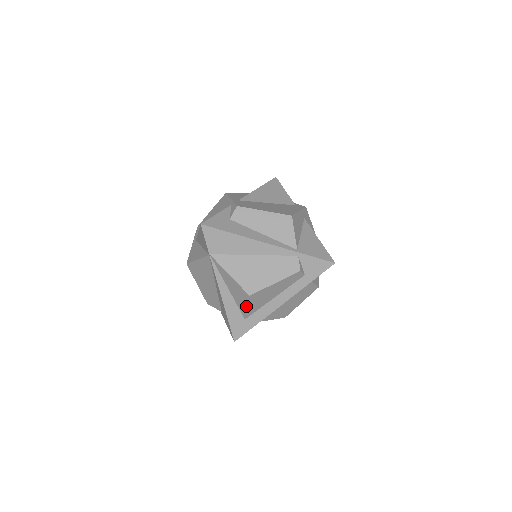
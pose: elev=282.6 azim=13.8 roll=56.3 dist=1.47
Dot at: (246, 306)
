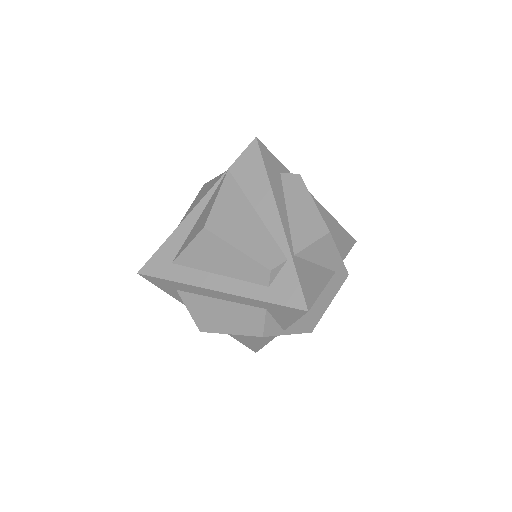
Dot at: (189, 243)
